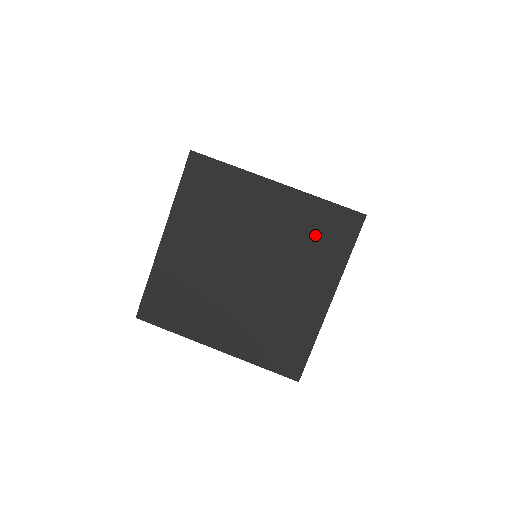
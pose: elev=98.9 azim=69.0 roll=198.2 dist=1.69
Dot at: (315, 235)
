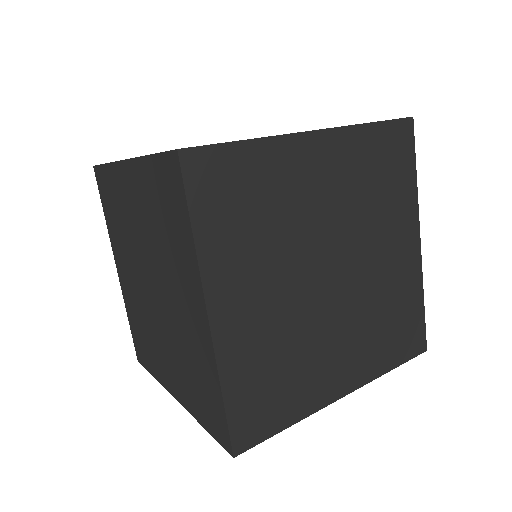
Dot at: occluded
